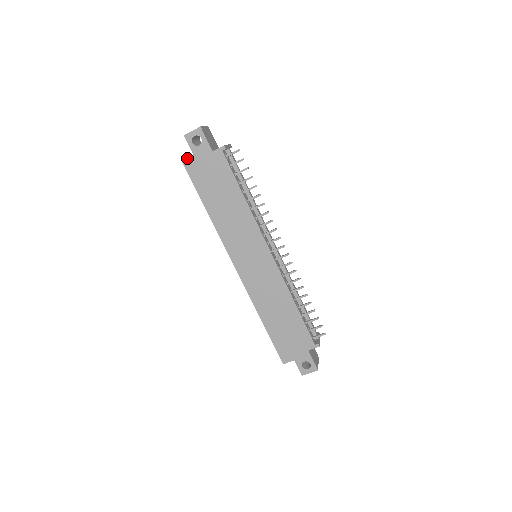
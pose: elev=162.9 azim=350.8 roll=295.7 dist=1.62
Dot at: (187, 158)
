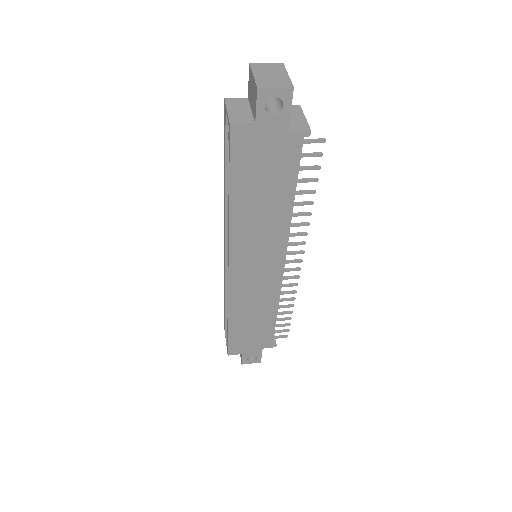
Dot at: (242, 124)
